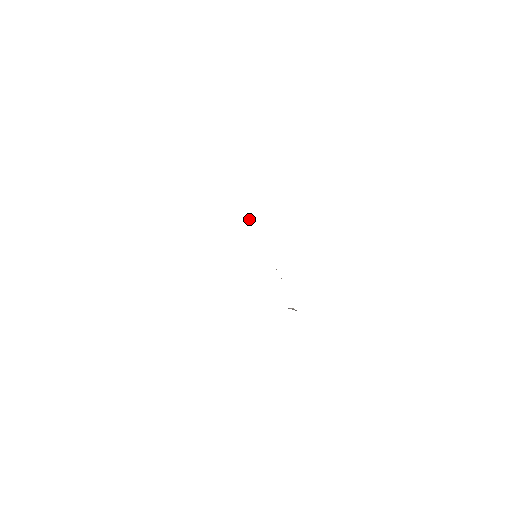
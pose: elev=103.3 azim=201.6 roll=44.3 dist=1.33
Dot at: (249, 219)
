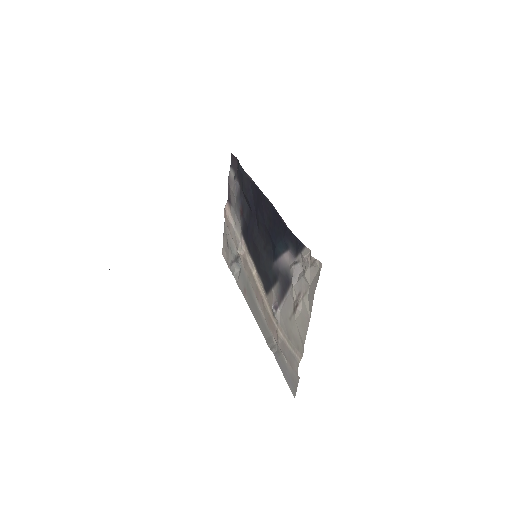
Dot at: (238, 251)
